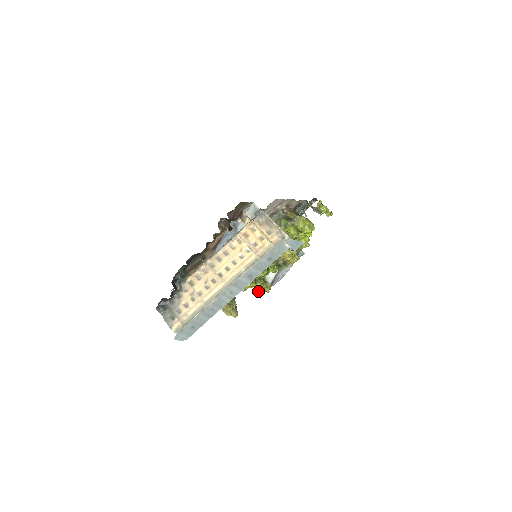
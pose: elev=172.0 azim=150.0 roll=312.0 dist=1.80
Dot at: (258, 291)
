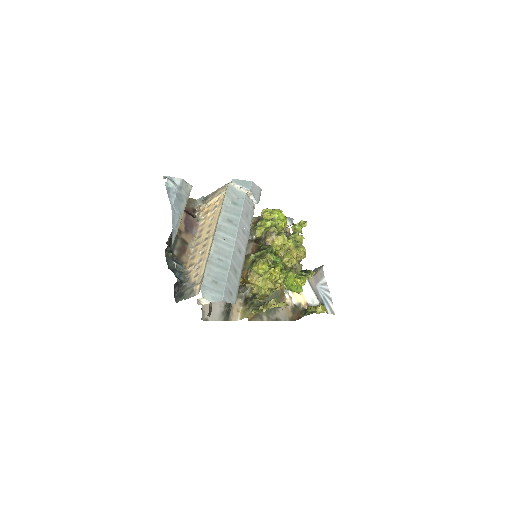
Dot at: occluded
